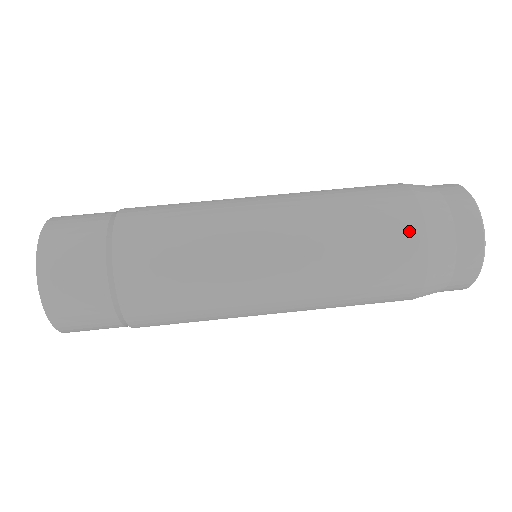
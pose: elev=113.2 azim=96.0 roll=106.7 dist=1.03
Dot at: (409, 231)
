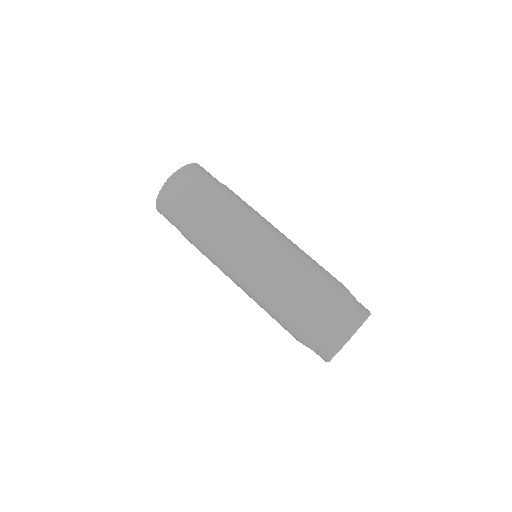
Dot at: (301, 321)
